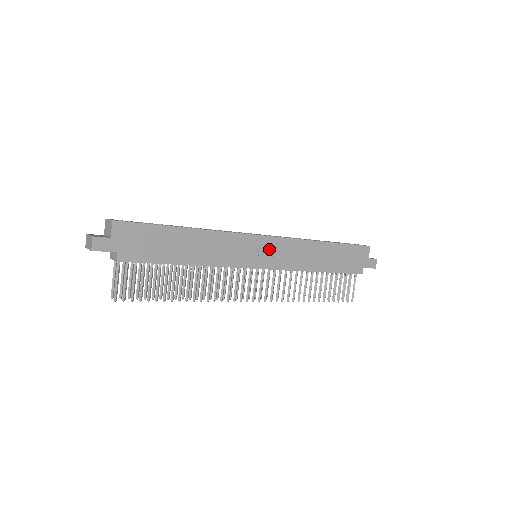
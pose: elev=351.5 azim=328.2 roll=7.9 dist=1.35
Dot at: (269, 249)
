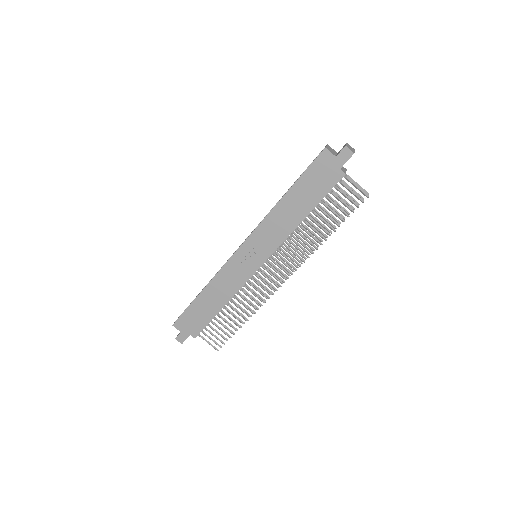
Dot at: (252, 250)
